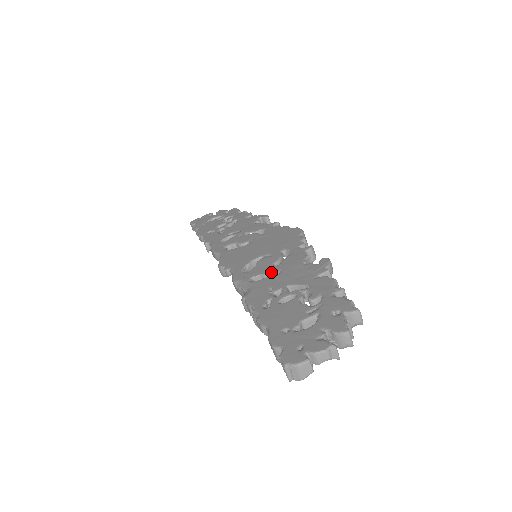
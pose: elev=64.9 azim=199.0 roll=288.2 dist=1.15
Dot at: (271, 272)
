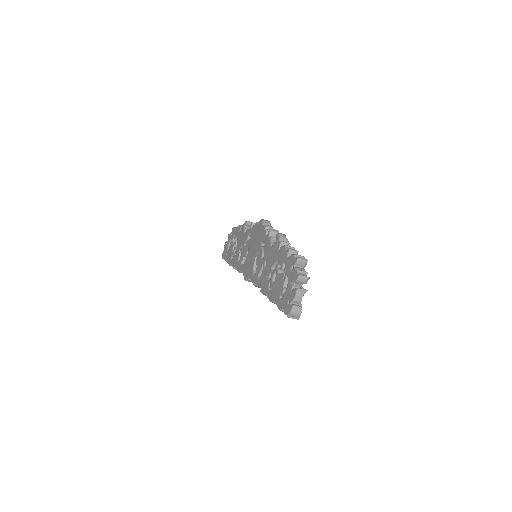
Dot at: (263, 265)
